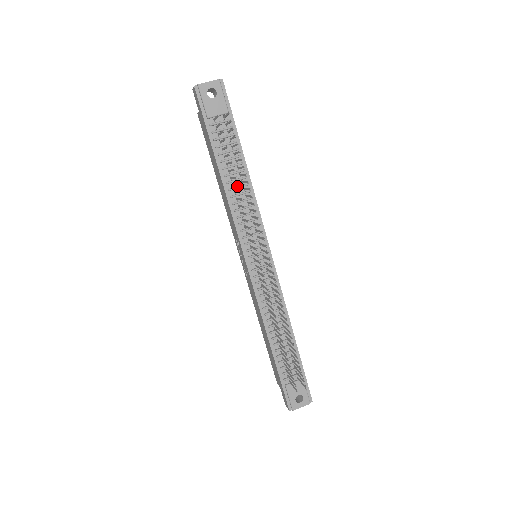
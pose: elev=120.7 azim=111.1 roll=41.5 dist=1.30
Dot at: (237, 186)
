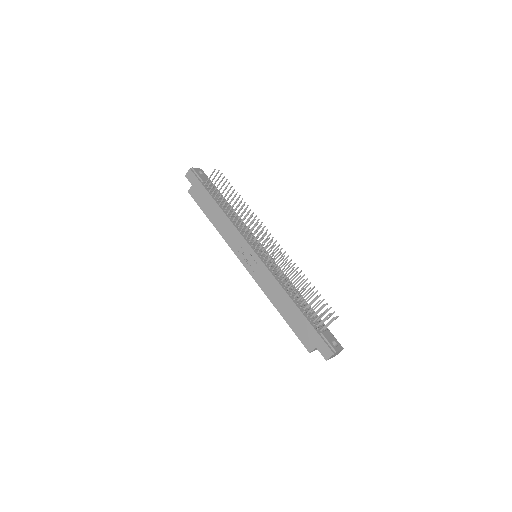
Dot at: (231, 213)
